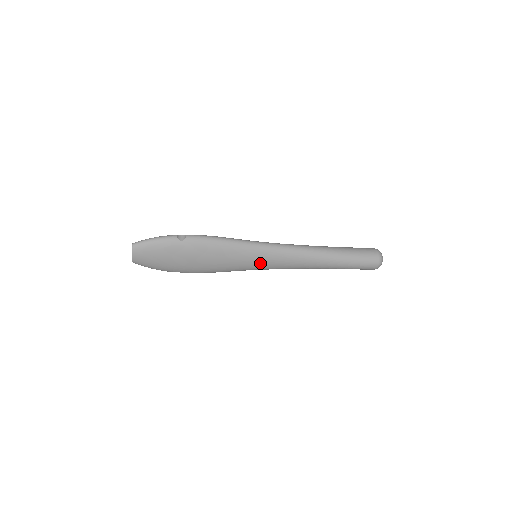
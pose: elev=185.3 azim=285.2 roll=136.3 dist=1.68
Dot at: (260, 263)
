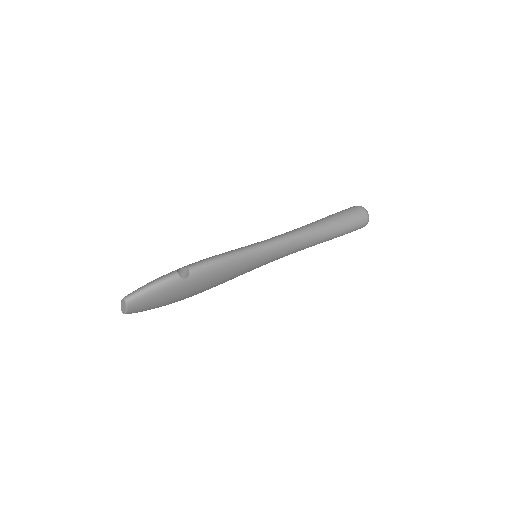
Dot at: (263, 264)
